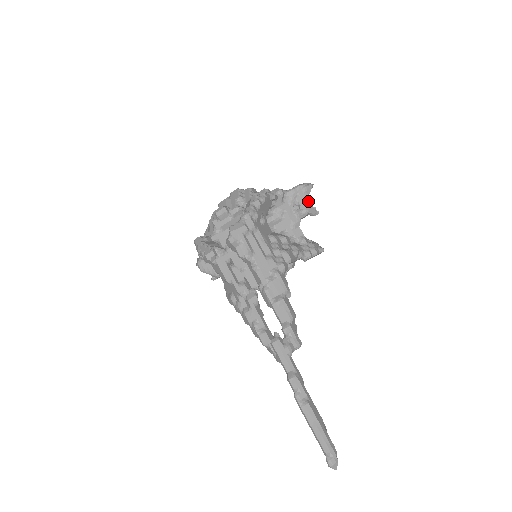
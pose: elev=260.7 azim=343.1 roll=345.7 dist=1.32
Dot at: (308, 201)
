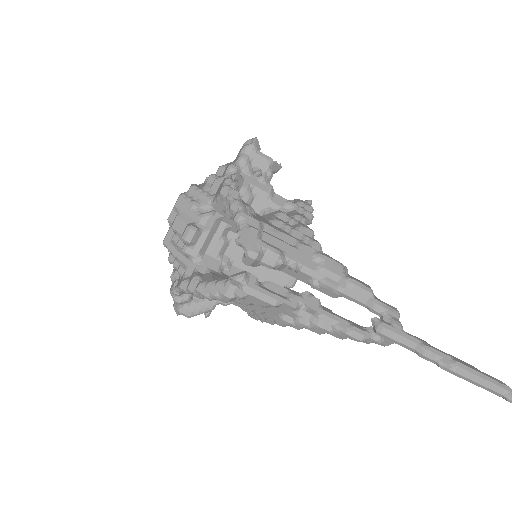
Dot at: (266, 159)
